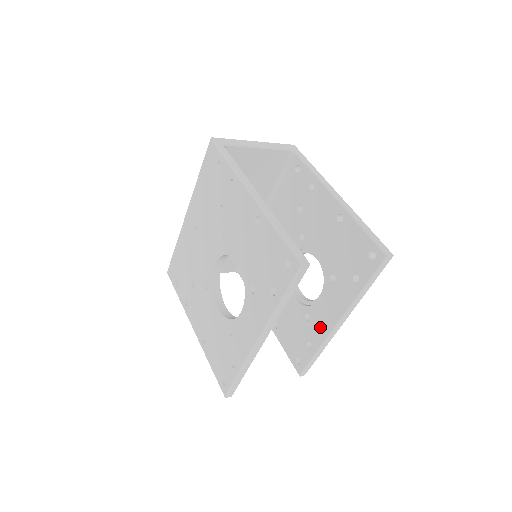
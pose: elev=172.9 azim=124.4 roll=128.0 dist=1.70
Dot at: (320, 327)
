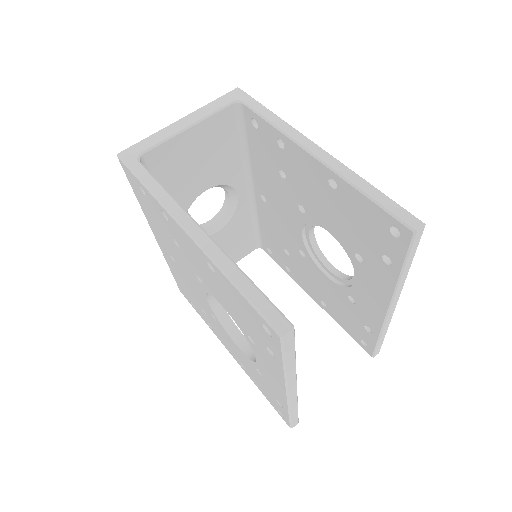
Dot at: (370, 312)
